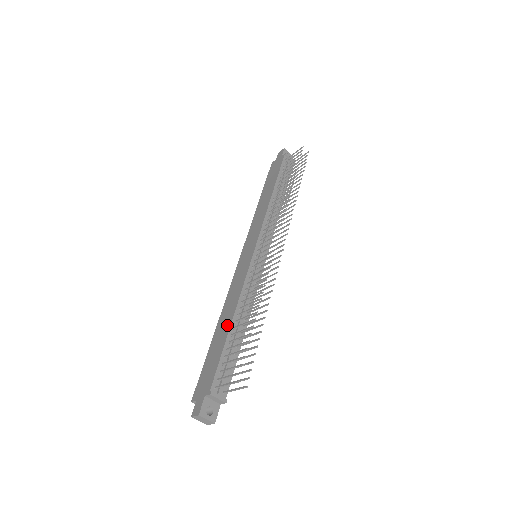
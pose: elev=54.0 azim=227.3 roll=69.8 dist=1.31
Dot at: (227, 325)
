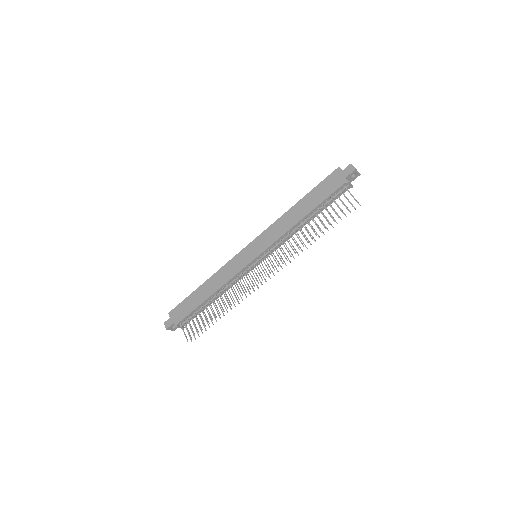
Dot at: (206, 295)
